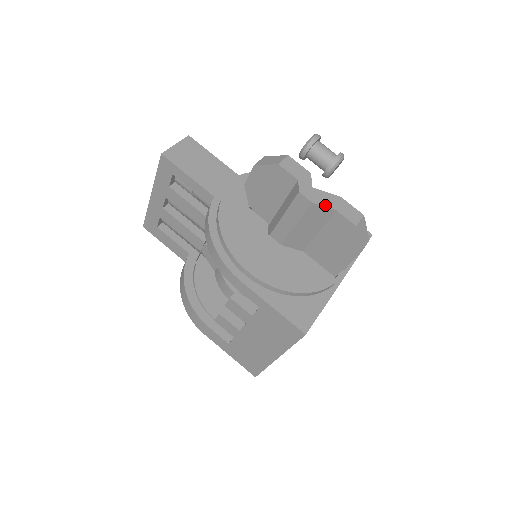
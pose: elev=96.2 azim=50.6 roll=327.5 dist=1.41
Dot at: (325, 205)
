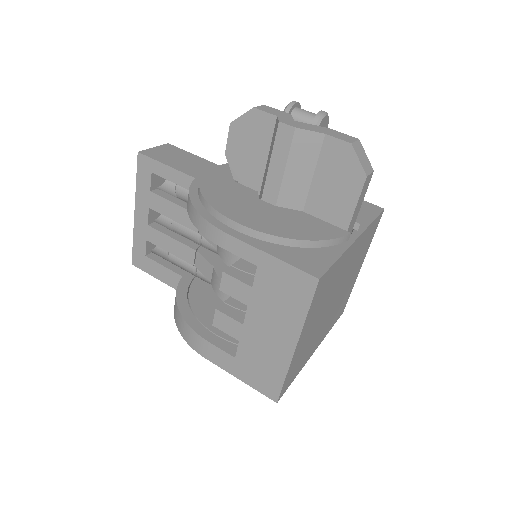
Dot at: (311, 130)
